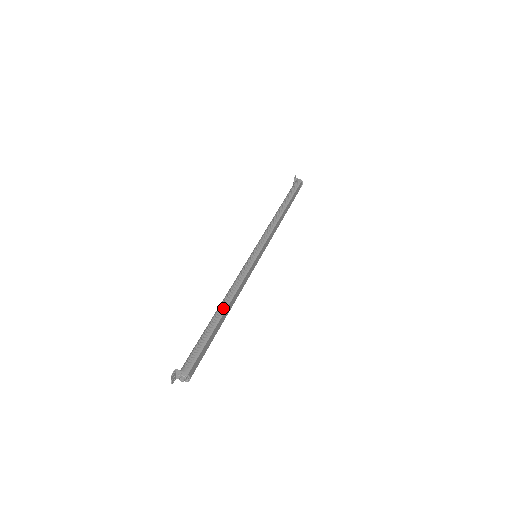
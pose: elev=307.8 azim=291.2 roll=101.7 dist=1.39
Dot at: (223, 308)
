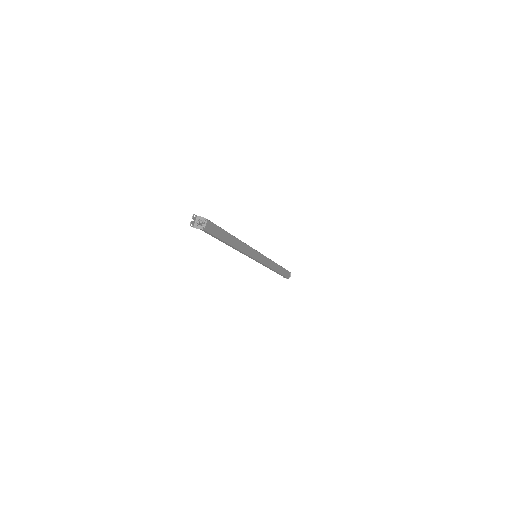
Dot at: (233, 236)
